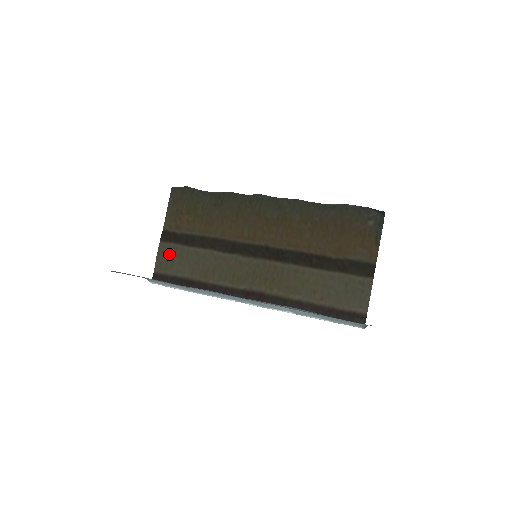
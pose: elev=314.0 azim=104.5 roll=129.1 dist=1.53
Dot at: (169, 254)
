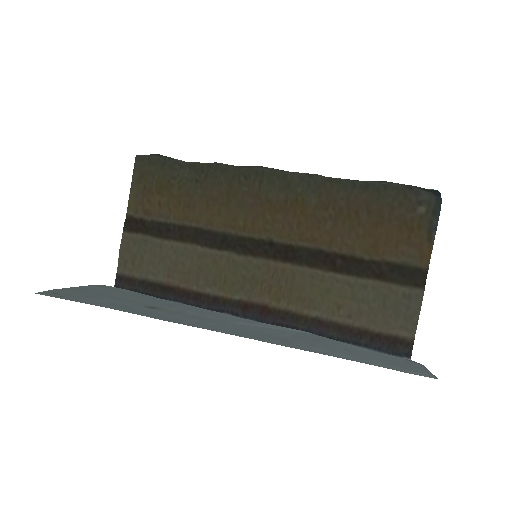
Dot at: (136, 249)
